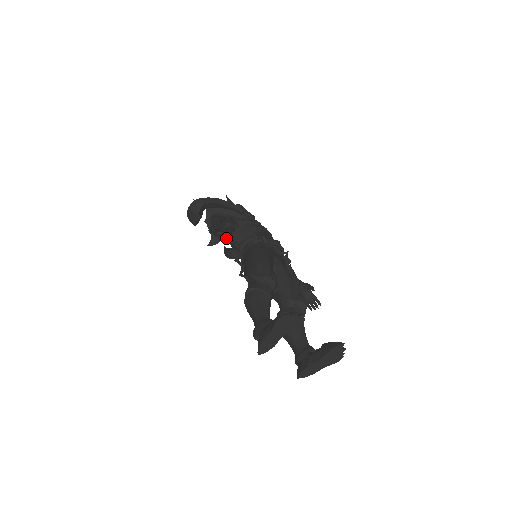
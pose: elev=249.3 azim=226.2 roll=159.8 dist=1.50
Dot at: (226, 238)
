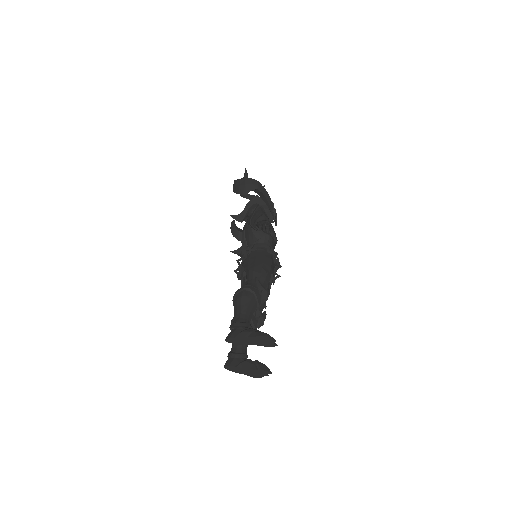
Dot at: occluded
